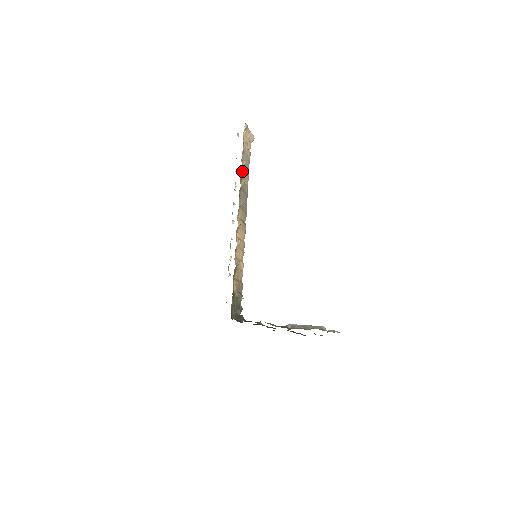
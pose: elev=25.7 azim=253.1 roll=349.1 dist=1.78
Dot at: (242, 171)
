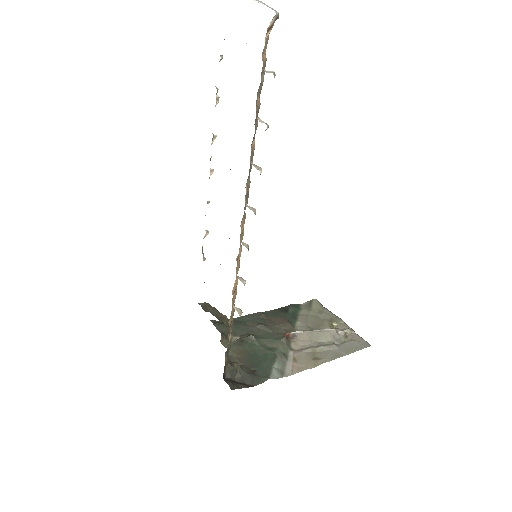
Dot at: occluded
